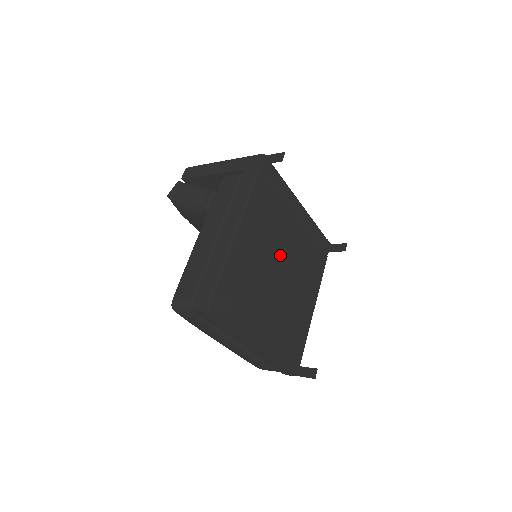
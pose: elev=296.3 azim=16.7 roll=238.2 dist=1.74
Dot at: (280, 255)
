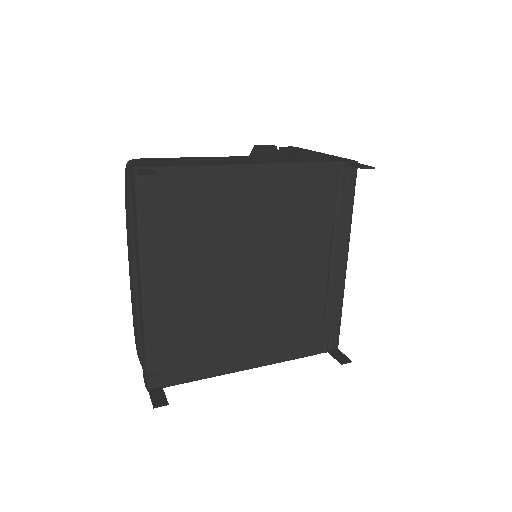
Dot at: (269, 260)
